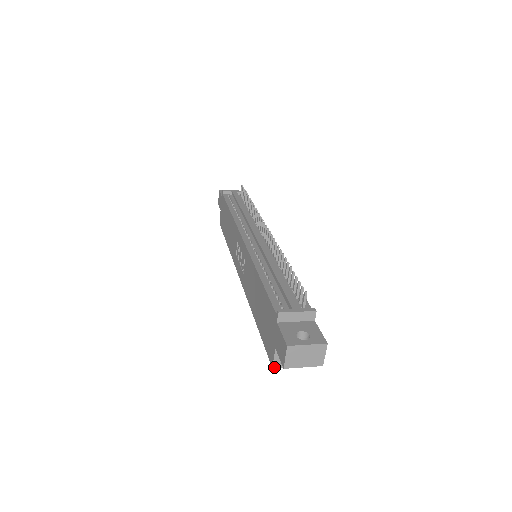
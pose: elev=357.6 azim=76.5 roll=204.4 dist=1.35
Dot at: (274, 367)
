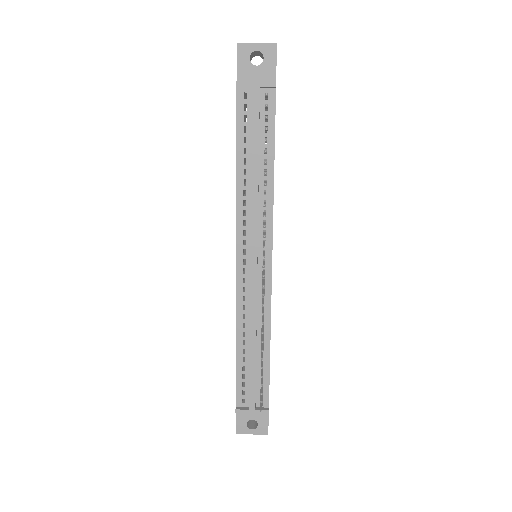
Dot at: occluded
